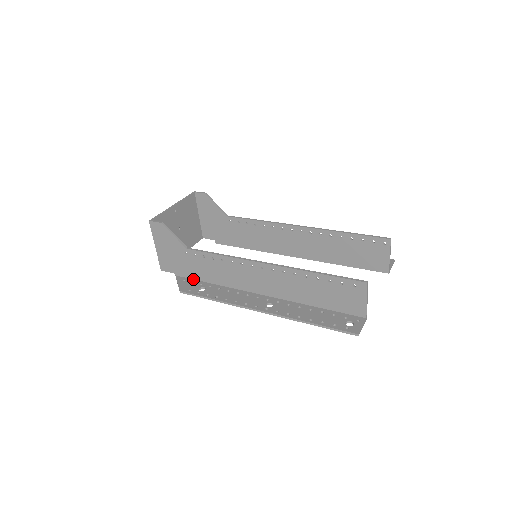
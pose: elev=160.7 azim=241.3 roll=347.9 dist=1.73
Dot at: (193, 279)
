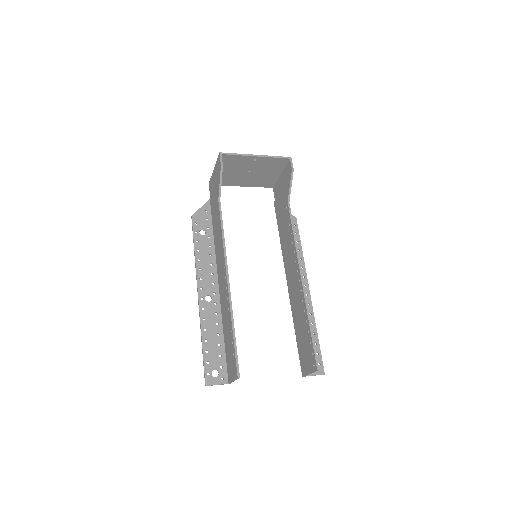
Dot at: (212, 217)
